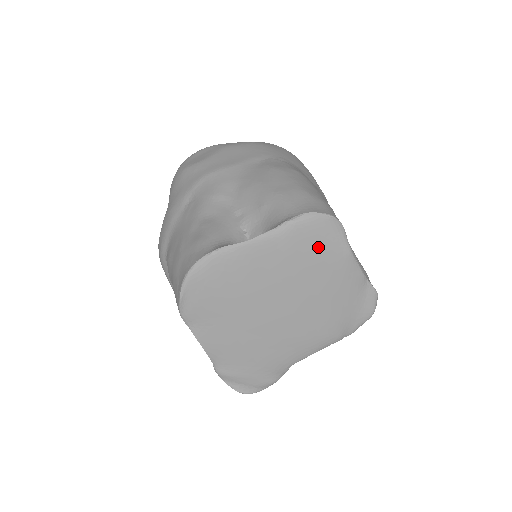
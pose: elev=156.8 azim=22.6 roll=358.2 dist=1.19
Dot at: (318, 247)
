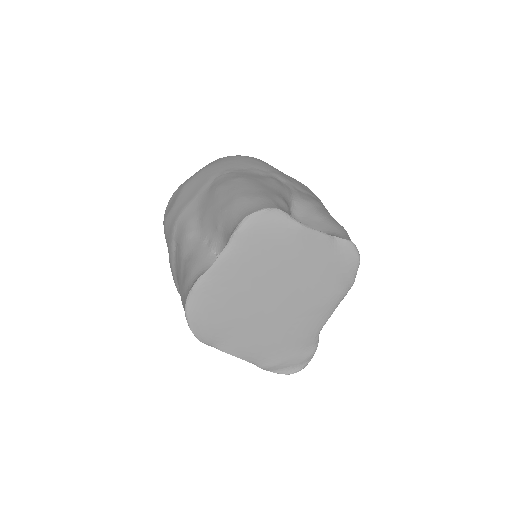
Dot at: (271, 238)
